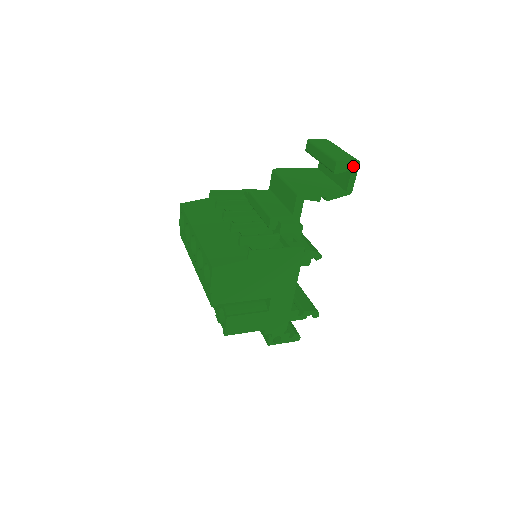
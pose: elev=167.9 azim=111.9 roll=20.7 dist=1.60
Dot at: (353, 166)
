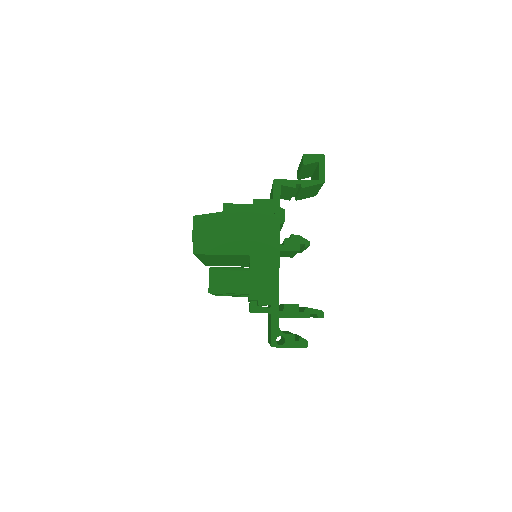
Dot at: (320, 159)
